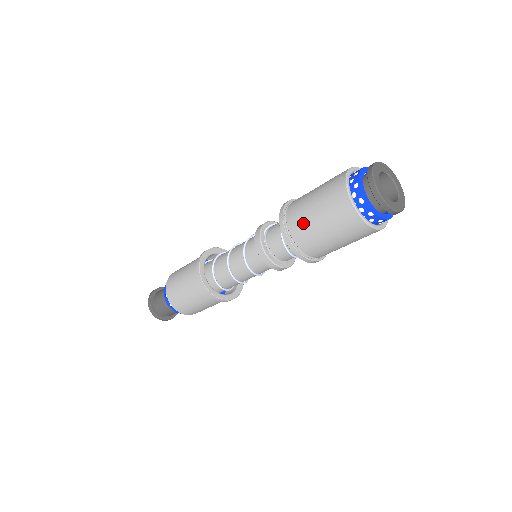
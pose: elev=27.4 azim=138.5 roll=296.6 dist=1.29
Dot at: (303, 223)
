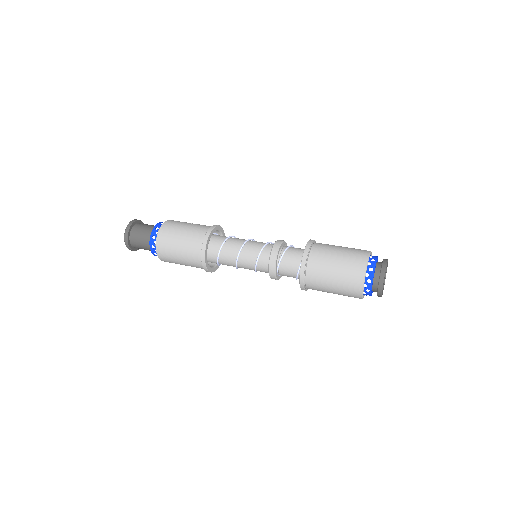
Dot at: occluded
